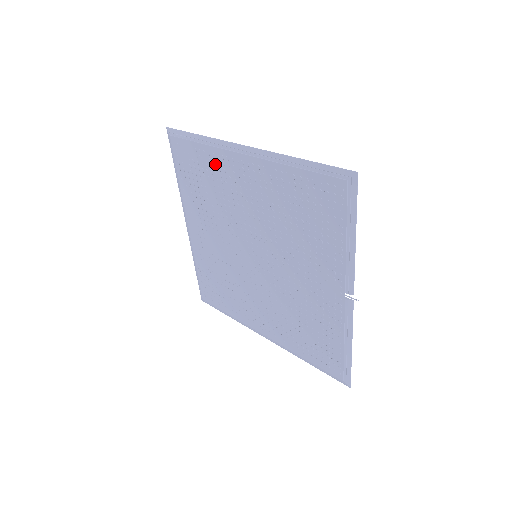
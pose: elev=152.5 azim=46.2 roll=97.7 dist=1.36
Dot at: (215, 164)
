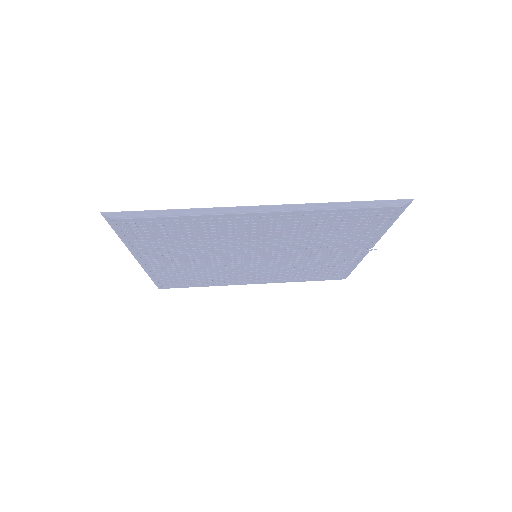
Dot at: (206, 224)
